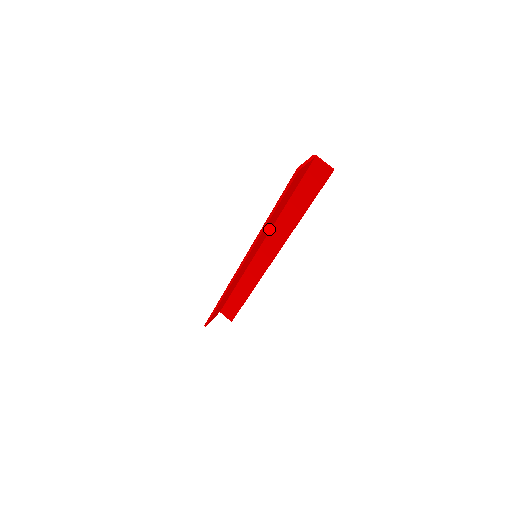
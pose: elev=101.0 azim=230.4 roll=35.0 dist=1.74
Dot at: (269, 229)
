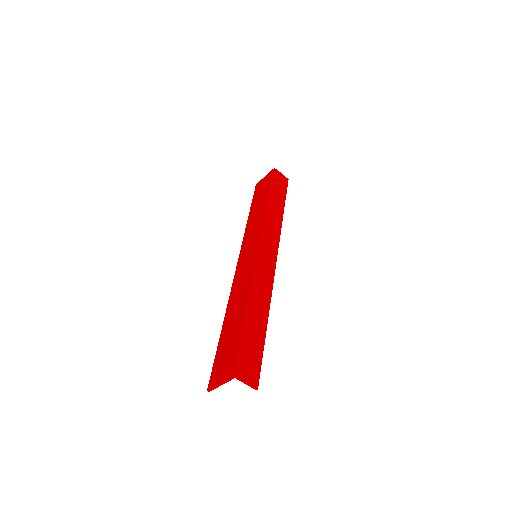
Dot at: occluded
